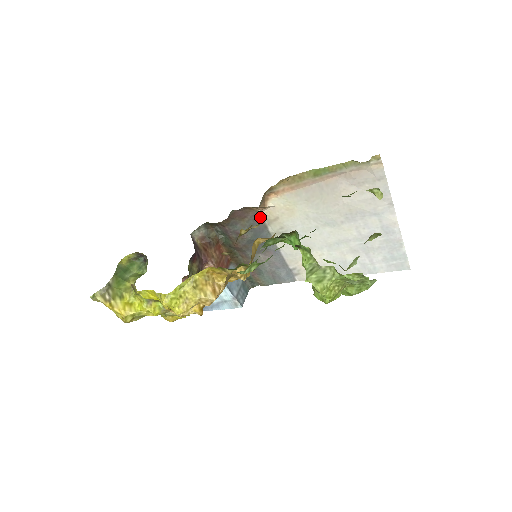
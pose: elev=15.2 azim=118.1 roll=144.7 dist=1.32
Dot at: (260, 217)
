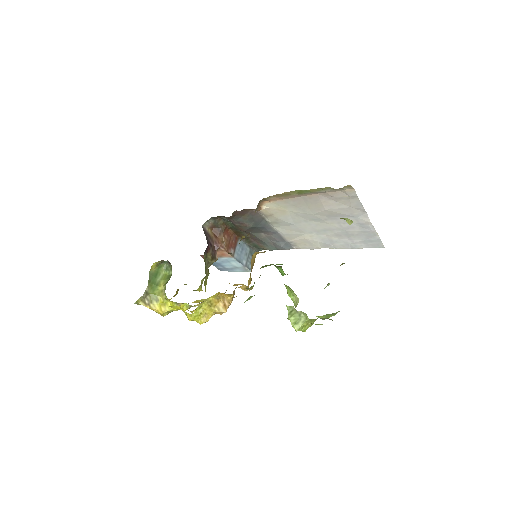
Dot at: (258, 213)
